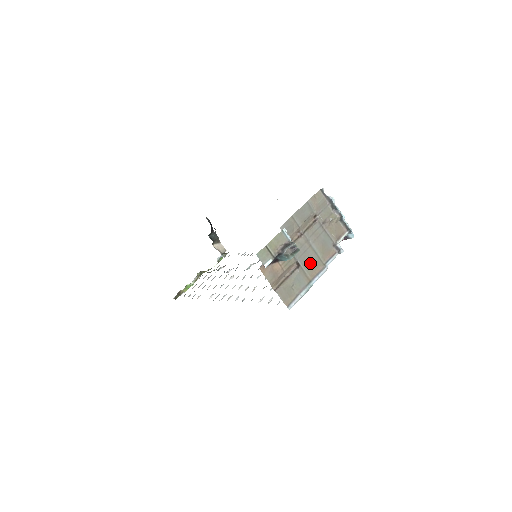
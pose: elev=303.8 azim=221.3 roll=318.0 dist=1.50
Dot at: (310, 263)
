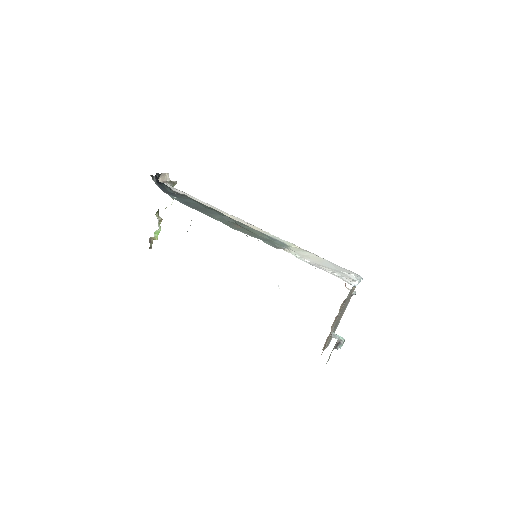
Dot at: (339, 319)
